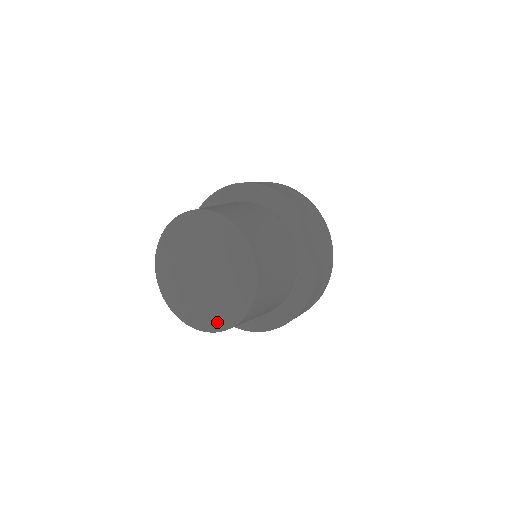
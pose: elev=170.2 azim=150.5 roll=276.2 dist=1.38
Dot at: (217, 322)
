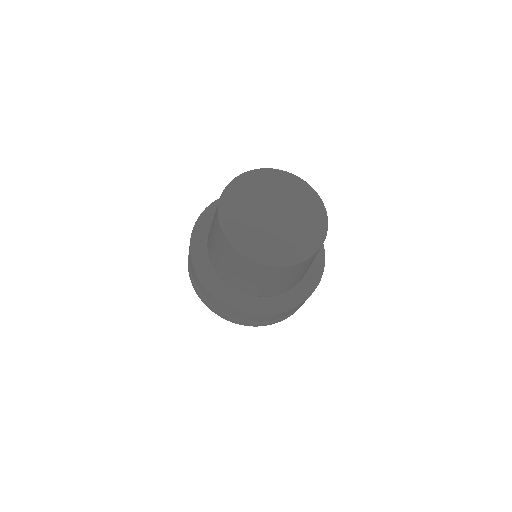
Dot at: (317, 233)
